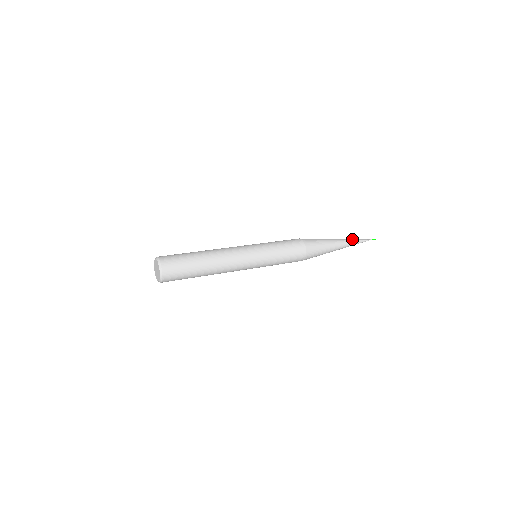
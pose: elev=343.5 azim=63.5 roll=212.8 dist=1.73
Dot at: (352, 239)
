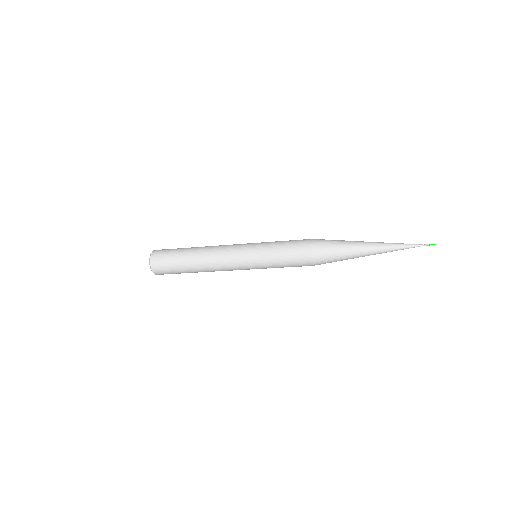
Dot at: (393, 243)
